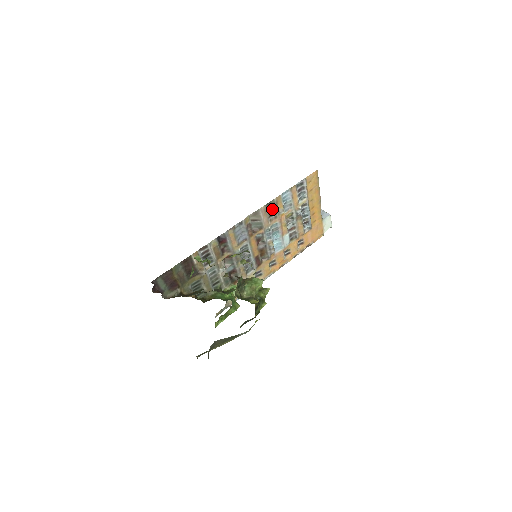
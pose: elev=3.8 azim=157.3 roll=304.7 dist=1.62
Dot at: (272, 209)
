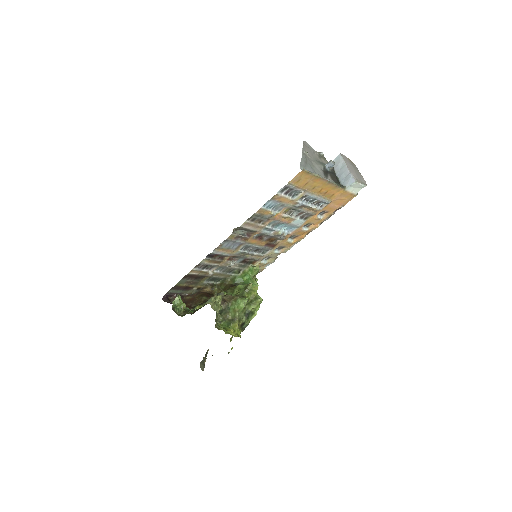
Dot at: (258, 218)
